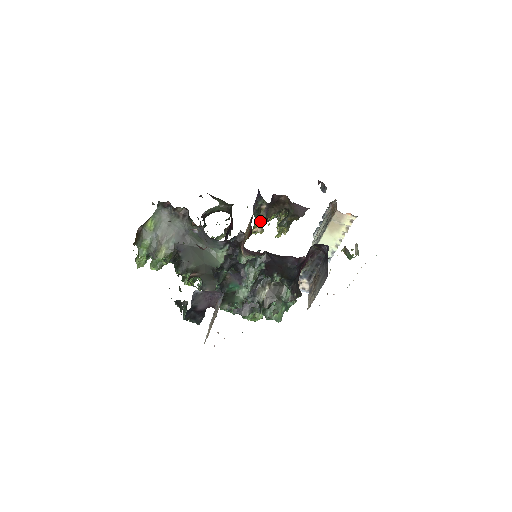
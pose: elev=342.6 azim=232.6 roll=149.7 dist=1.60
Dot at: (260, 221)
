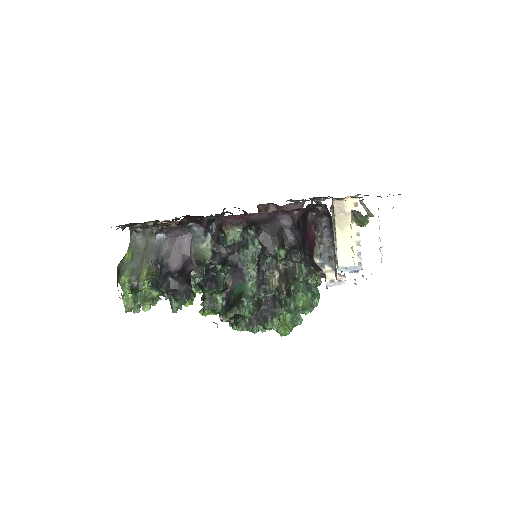
Dot at: occluded
